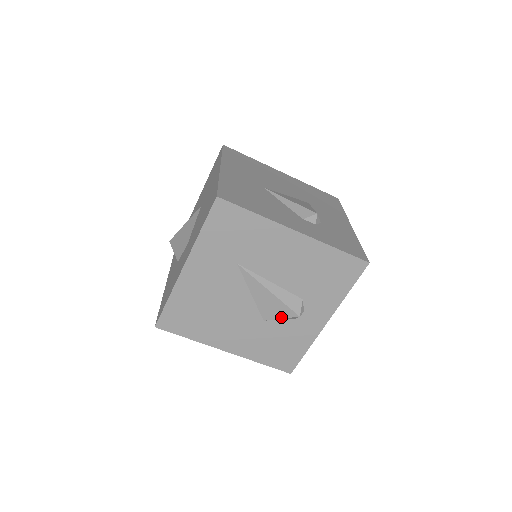
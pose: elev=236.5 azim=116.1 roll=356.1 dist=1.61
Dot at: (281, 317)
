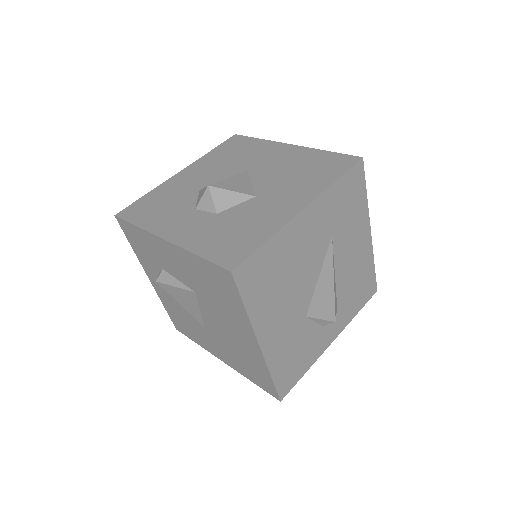
Dot at: (322, 317)
